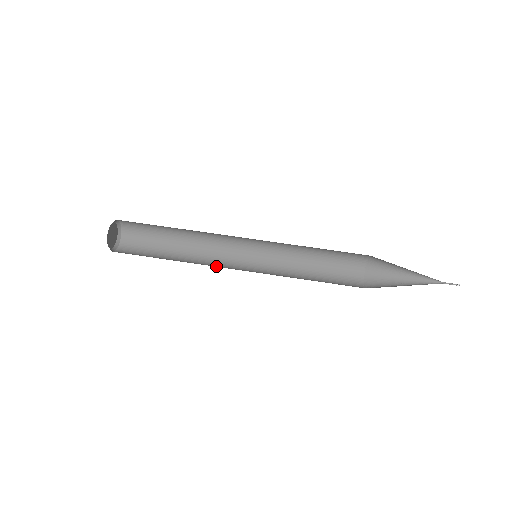
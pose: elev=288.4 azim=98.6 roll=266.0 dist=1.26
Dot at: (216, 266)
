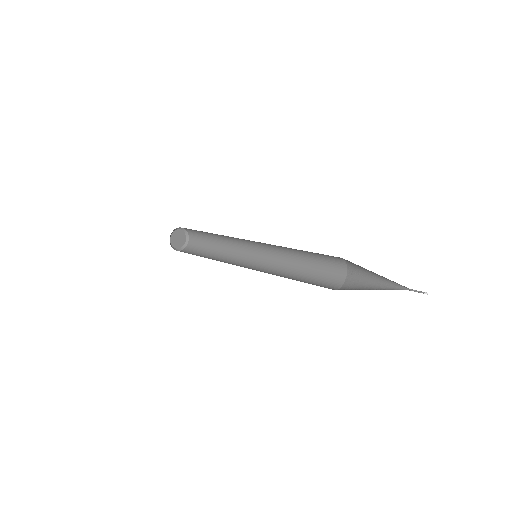
Dot at: occluded
